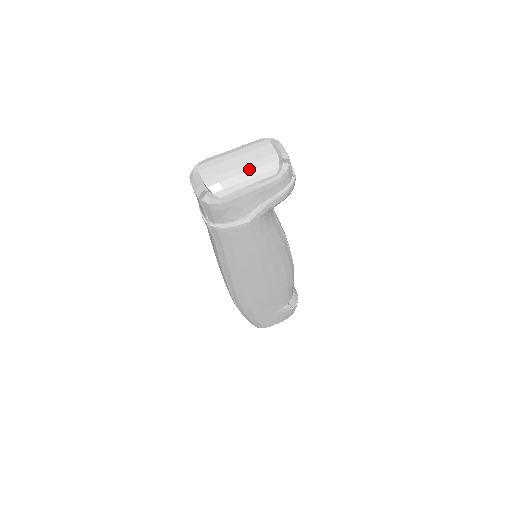
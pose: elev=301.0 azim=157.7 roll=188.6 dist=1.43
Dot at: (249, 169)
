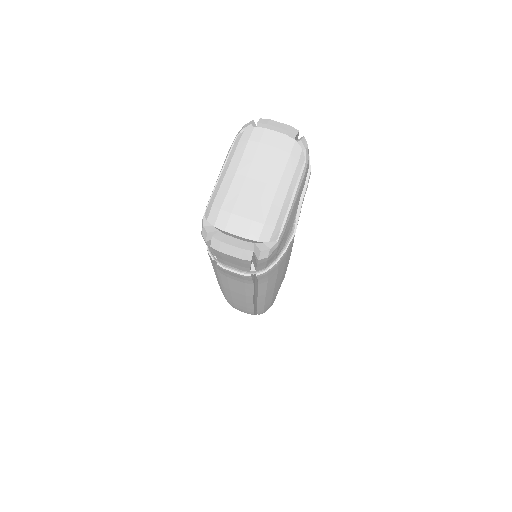
Dot at: (278, 179)
